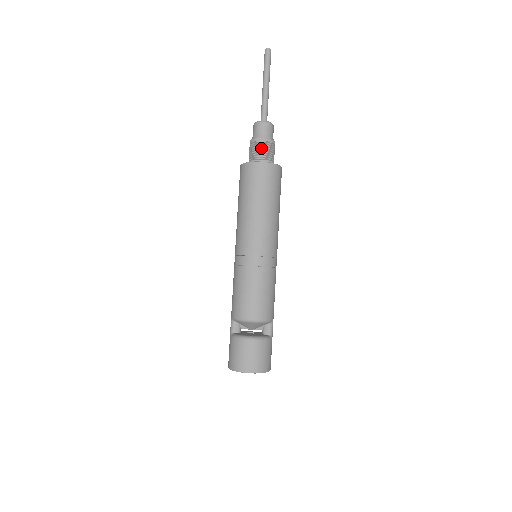
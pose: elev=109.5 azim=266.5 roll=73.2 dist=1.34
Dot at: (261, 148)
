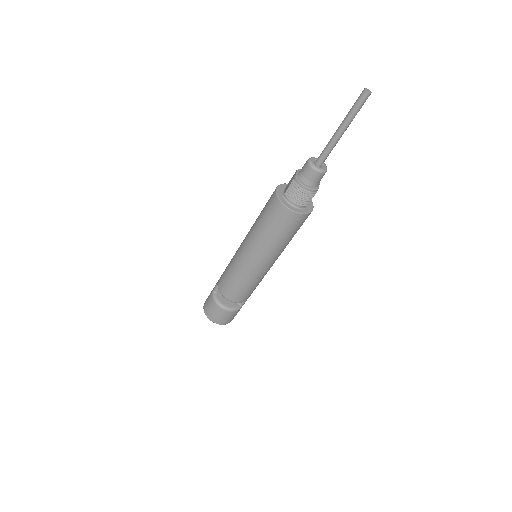
Dot at: (299, 195)
